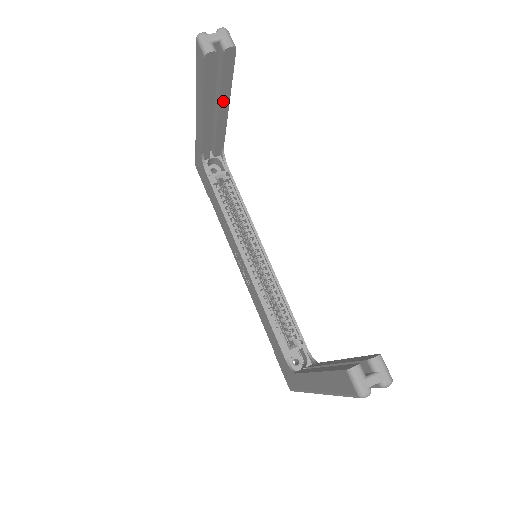
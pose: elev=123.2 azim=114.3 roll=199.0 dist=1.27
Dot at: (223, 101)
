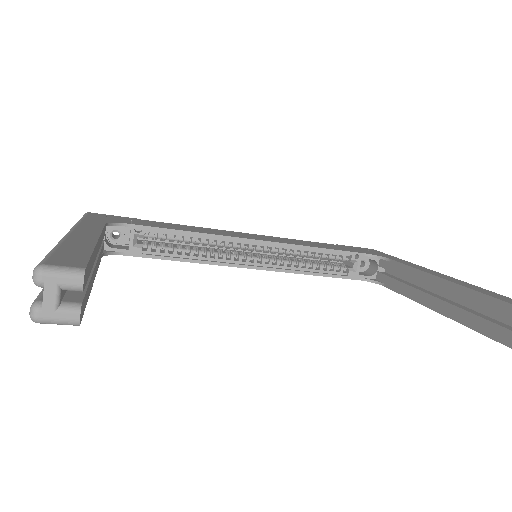
Dot at: (95, 254)
